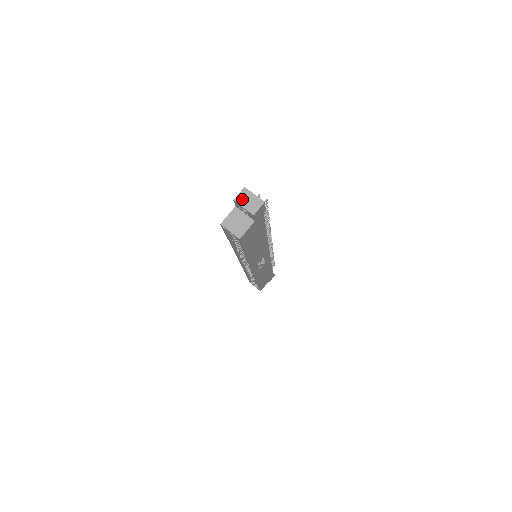
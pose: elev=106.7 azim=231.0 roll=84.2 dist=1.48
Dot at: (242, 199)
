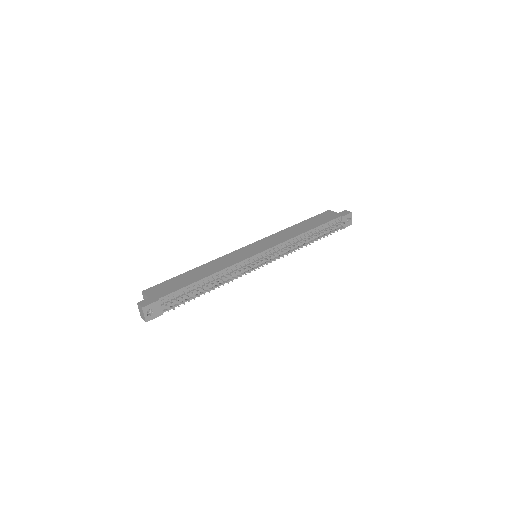
Dot at: (140, 308)
